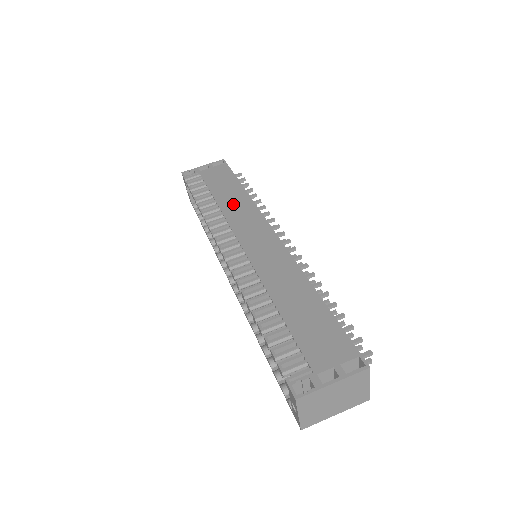
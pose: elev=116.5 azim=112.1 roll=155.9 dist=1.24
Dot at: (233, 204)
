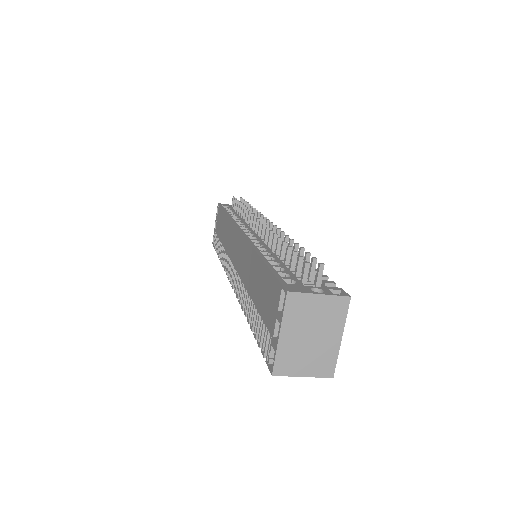
Dot at: (226, 236)
